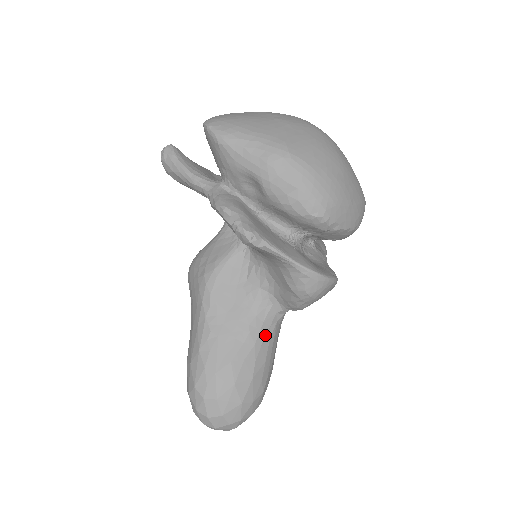
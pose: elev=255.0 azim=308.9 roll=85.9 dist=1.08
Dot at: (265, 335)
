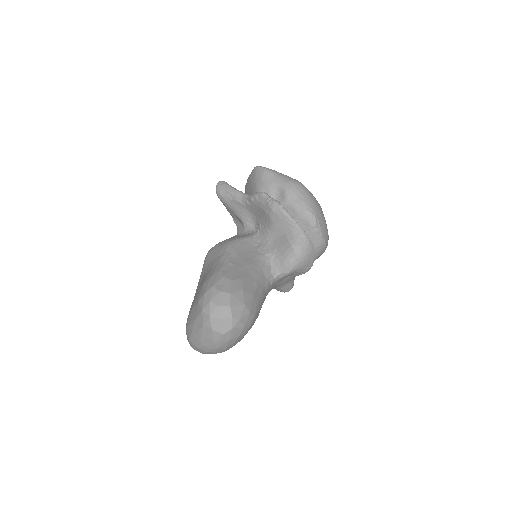
Dot at: (263, 281)
